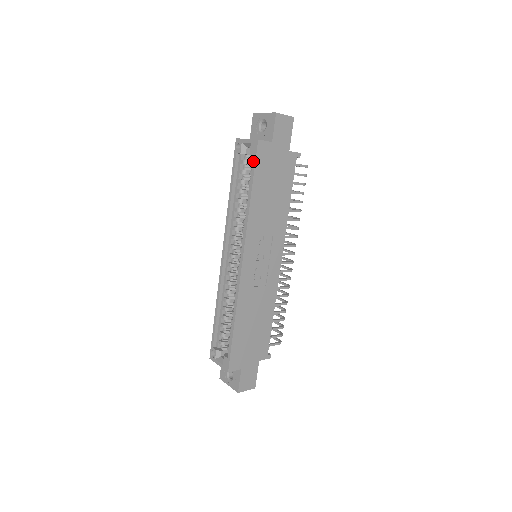
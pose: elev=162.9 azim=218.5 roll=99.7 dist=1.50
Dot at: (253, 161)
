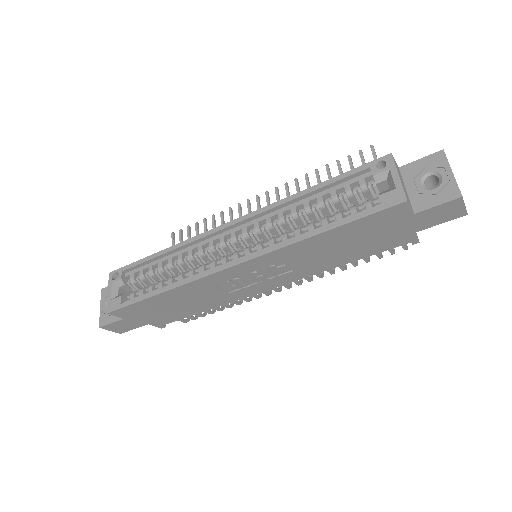
Dot at: (372, 209)
